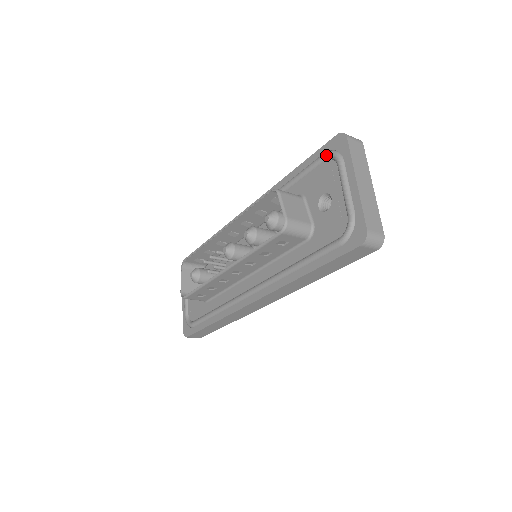
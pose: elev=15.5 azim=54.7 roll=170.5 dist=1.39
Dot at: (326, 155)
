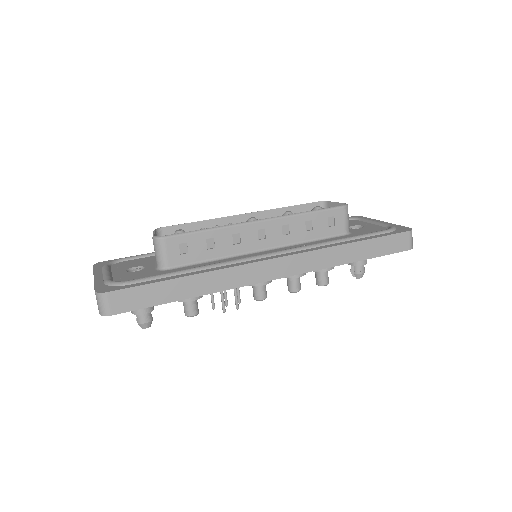
Dot at: occluded
